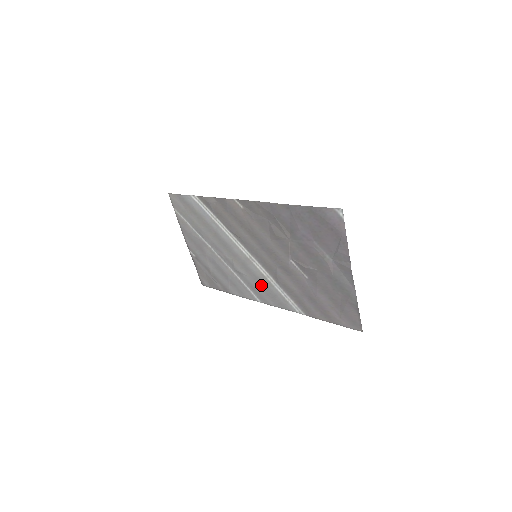
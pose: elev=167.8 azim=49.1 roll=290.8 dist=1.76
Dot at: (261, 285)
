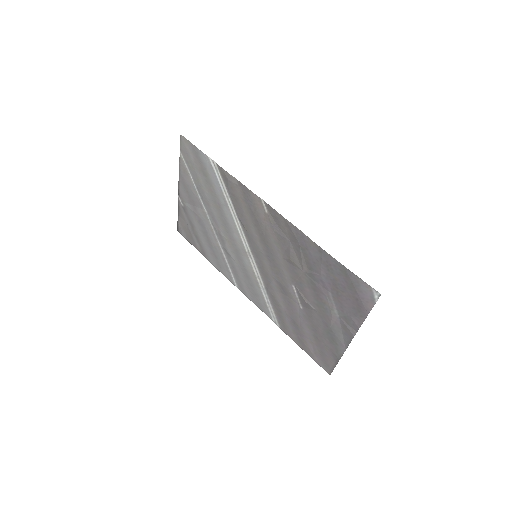
Dot at: (246, 278)
